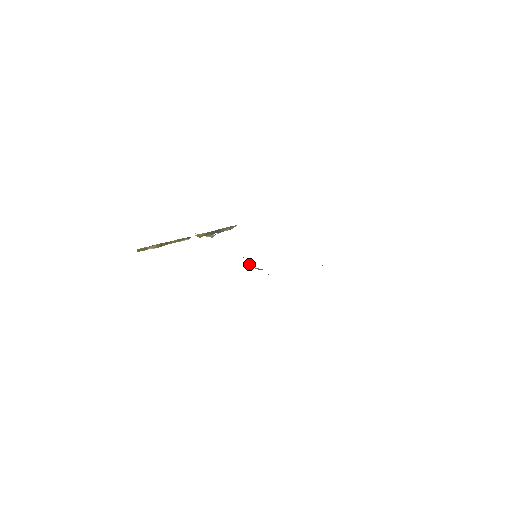
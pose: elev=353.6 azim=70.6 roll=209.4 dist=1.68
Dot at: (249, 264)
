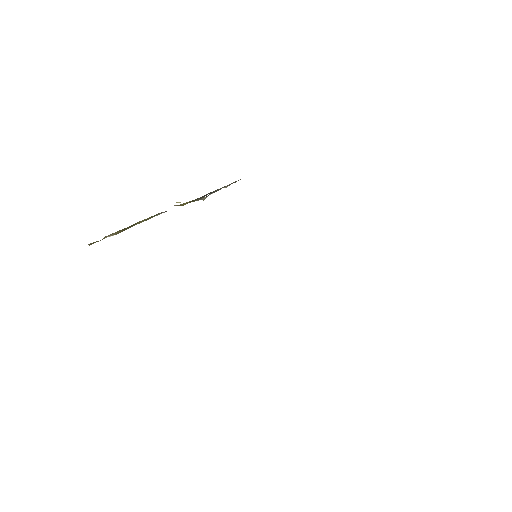
Dot at: occluded
